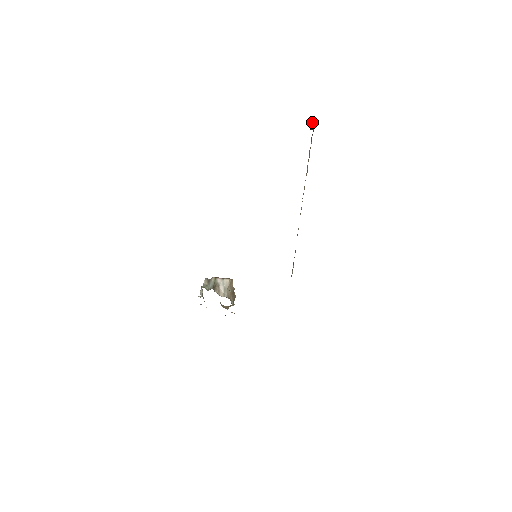
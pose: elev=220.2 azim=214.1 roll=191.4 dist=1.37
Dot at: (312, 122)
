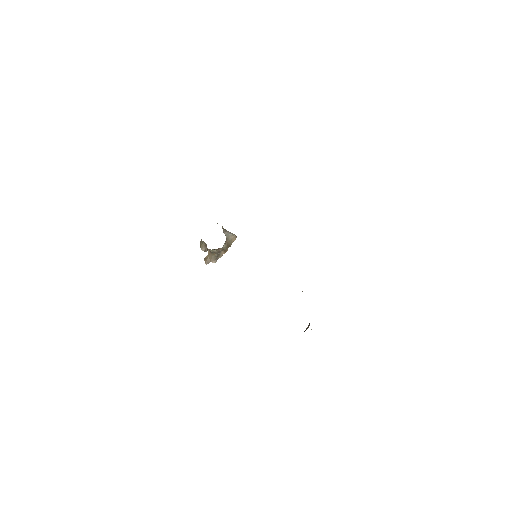
Dot at: (309, 325)
